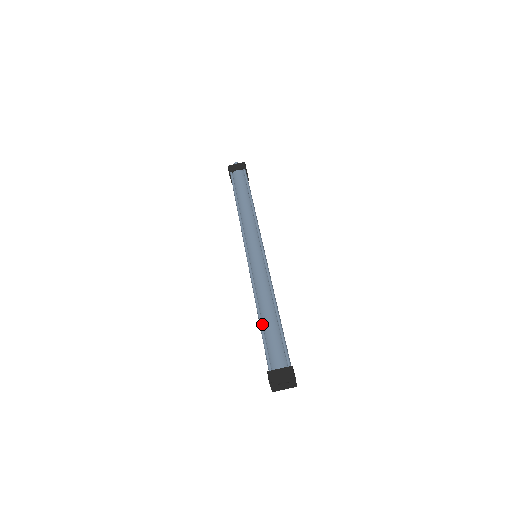
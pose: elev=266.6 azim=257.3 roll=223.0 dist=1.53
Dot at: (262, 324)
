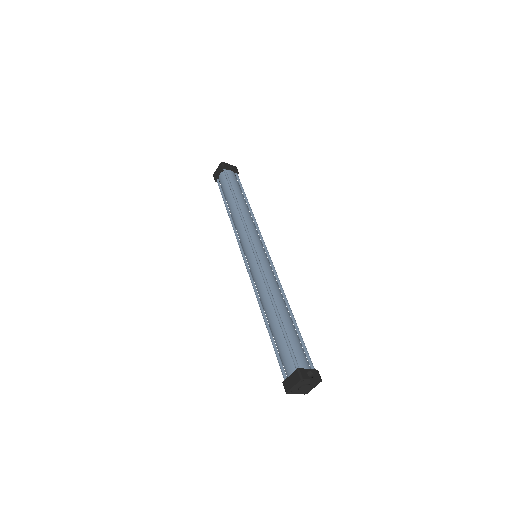
Dot at: (269, 332)
